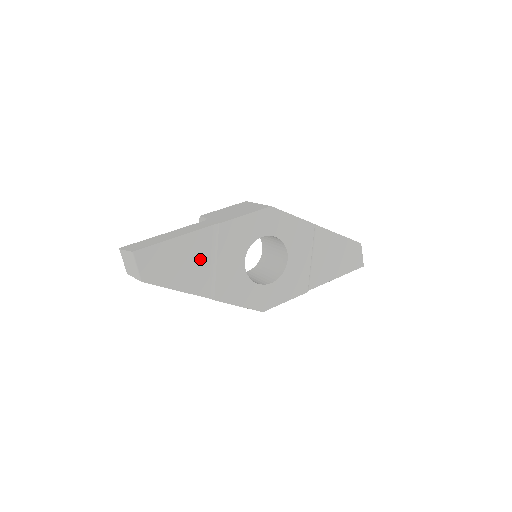
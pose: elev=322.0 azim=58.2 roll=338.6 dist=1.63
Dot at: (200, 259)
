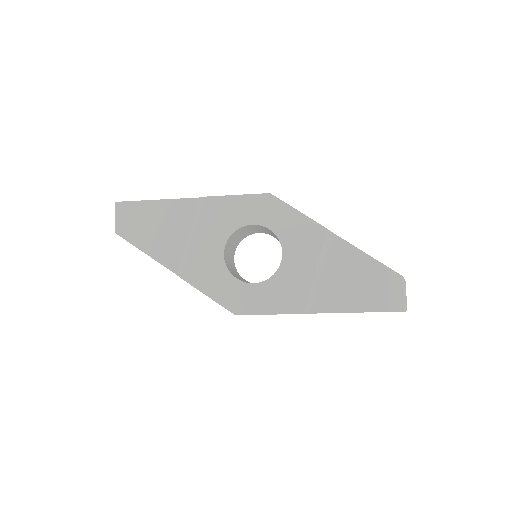
Dot at: (177, 229)
